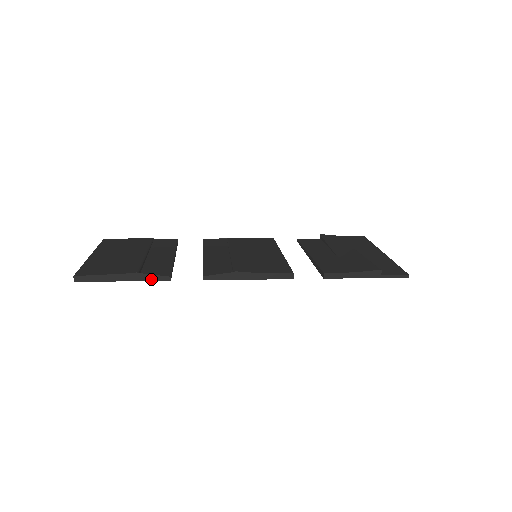
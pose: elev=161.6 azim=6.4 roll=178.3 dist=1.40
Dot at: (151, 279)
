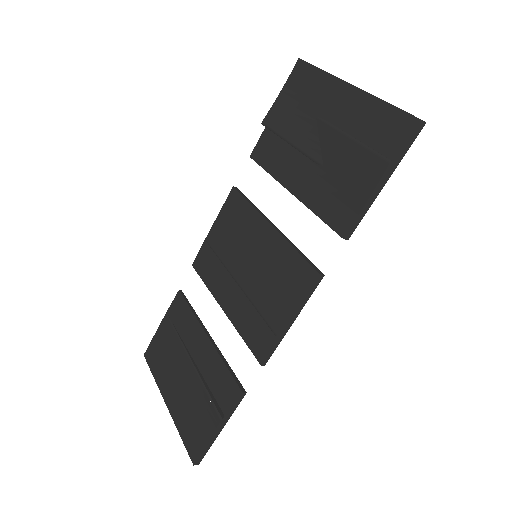
Dot at: (234, 409)
